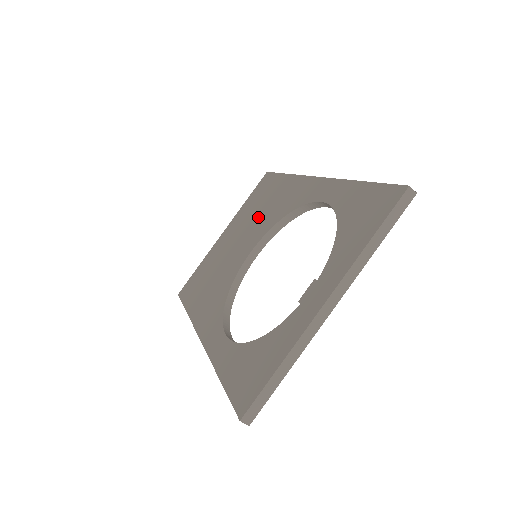
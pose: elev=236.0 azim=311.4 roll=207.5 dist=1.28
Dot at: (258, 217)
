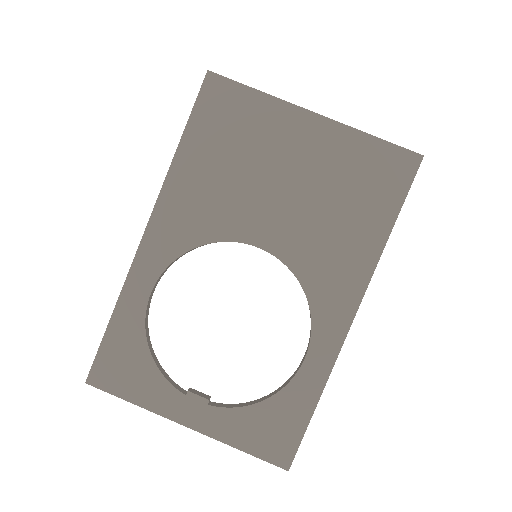
Dot at: (320, 216)
